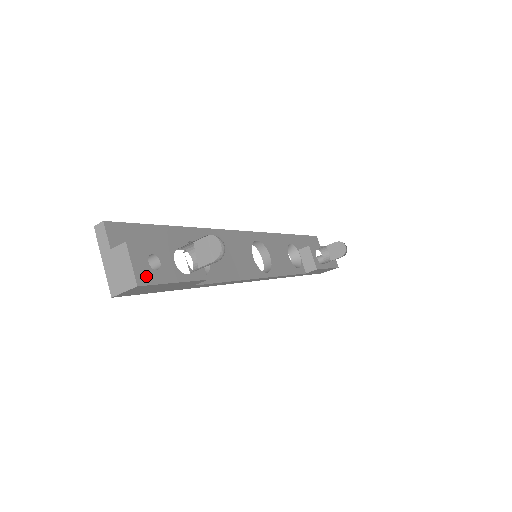
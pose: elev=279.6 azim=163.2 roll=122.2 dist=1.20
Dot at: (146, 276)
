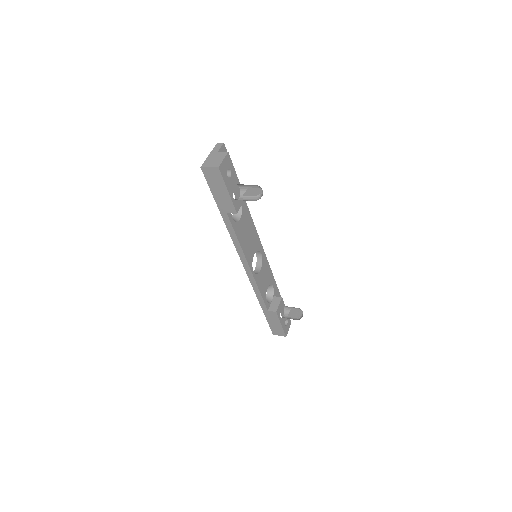
Dot at: (223, 171)
